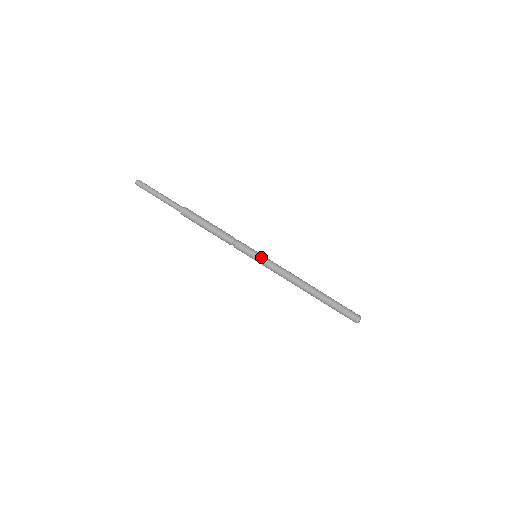
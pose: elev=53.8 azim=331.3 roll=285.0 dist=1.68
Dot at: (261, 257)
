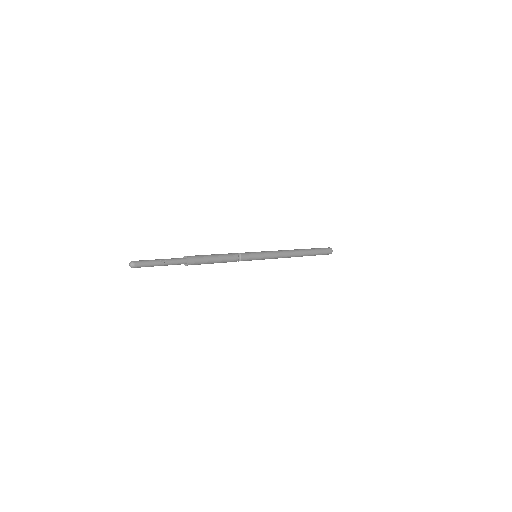
Dot at: (262, 257)
